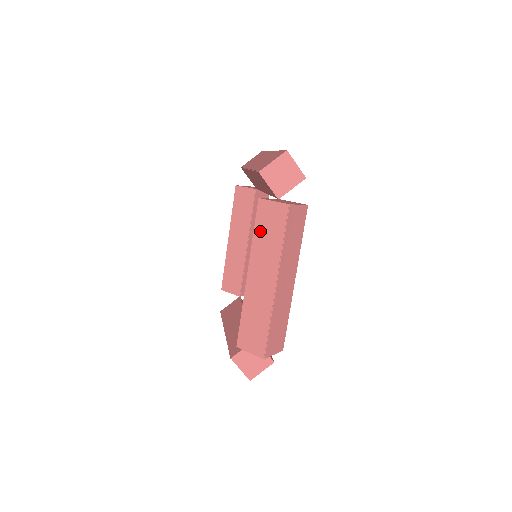
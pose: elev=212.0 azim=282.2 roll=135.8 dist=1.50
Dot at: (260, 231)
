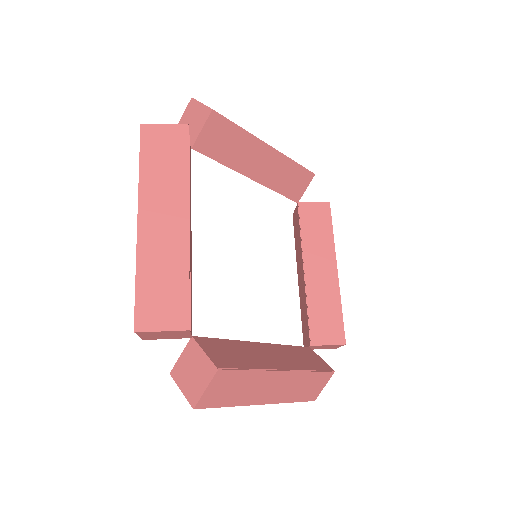
Dot at: occluded
